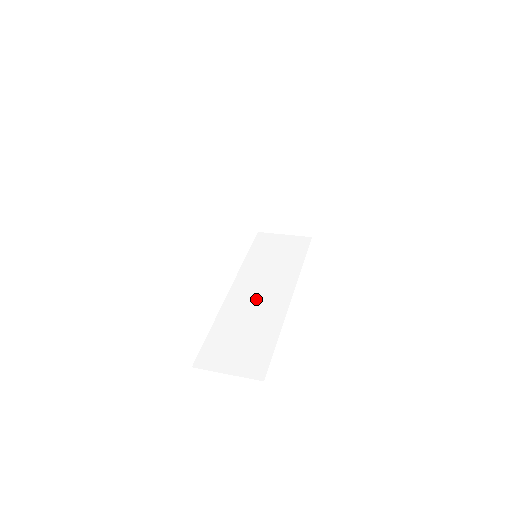
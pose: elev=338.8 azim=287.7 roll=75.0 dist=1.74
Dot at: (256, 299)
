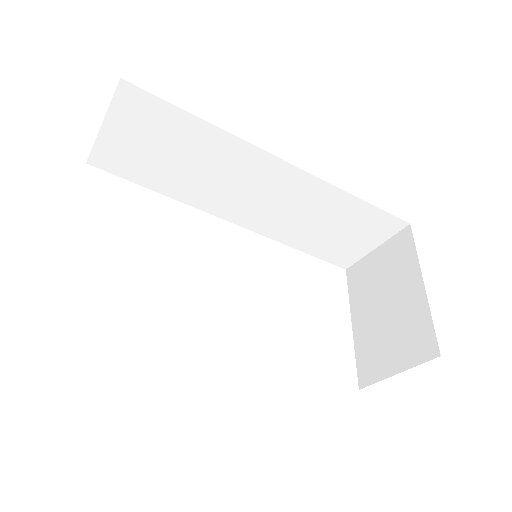
Dot at: occluded
